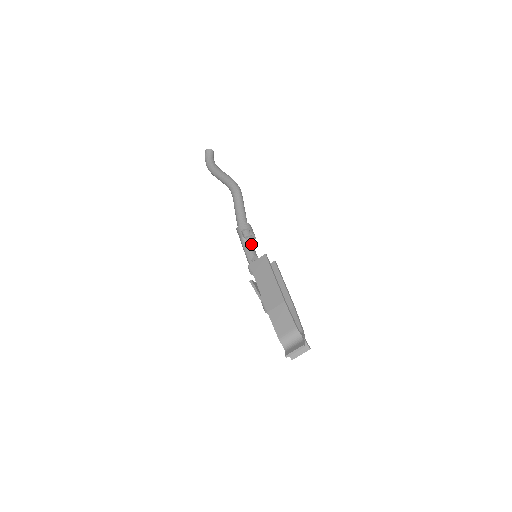
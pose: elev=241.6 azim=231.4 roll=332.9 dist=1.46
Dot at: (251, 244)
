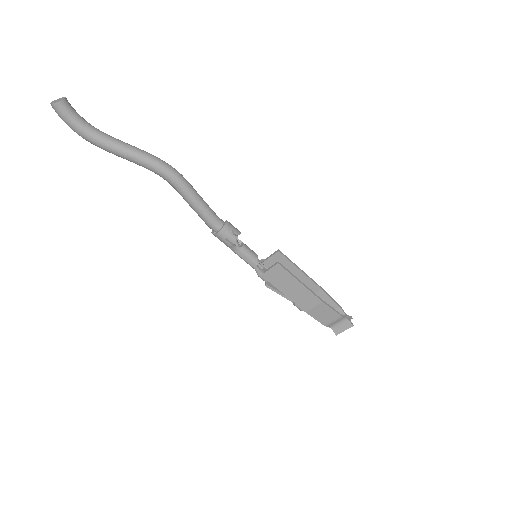
Dot at: (244, 246)
